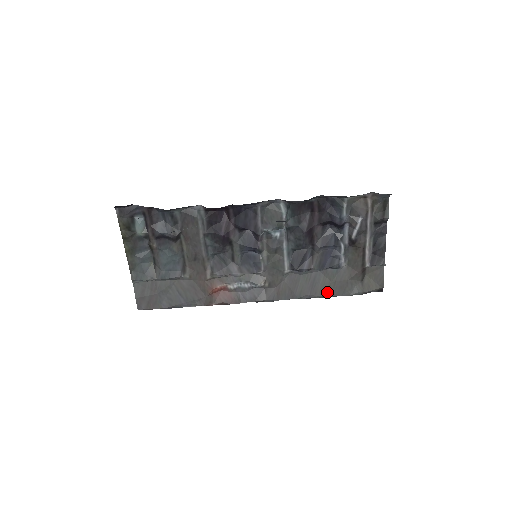
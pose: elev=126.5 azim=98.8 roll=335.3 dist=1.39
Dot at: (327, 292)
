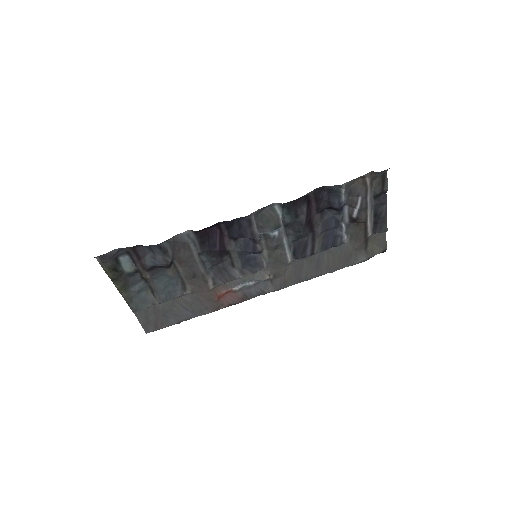
Dot at: (333, 268)
